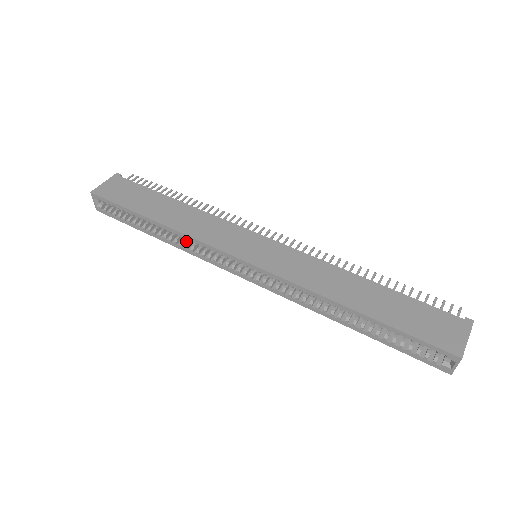
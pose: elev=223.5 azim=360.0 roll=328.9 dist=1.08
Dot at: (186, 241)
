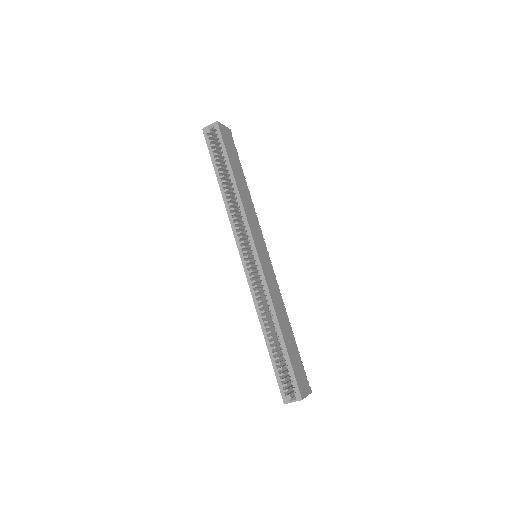
Dot at: (232, 206)
